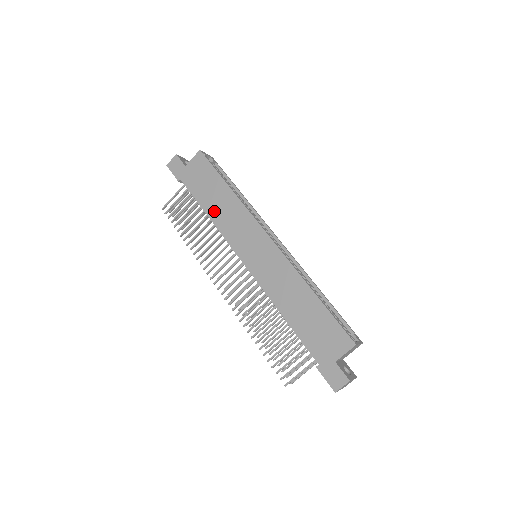
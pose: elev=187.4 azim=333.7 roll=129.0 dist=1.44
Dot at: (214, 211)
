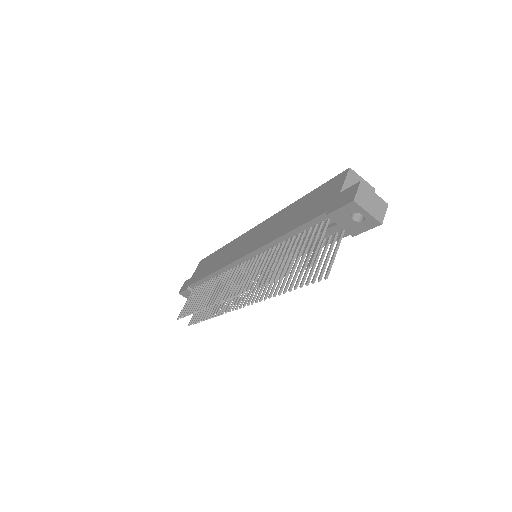
Dot at: (214, 267)
